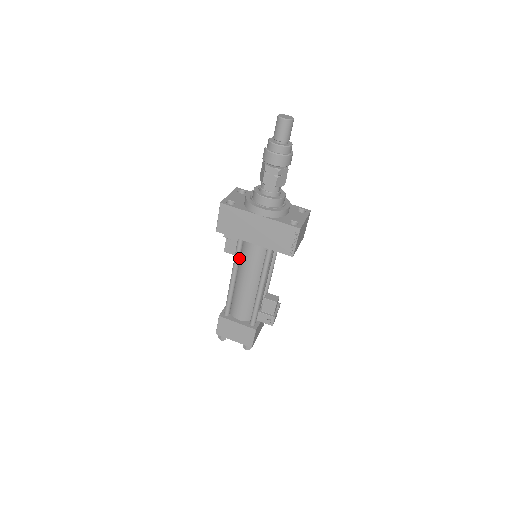
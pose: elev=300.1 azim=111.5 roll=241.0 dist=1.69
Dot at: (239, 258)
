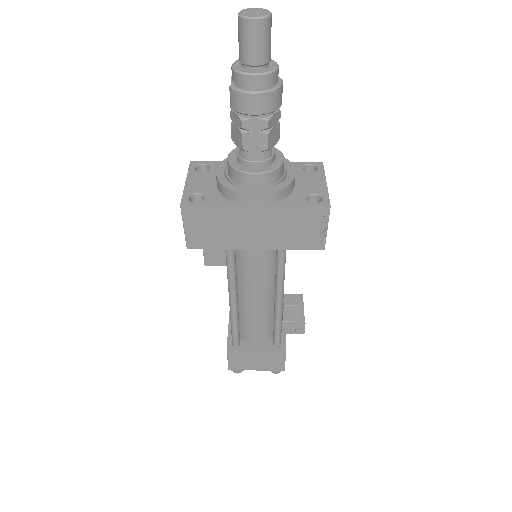
Dot at: (235, 272)
